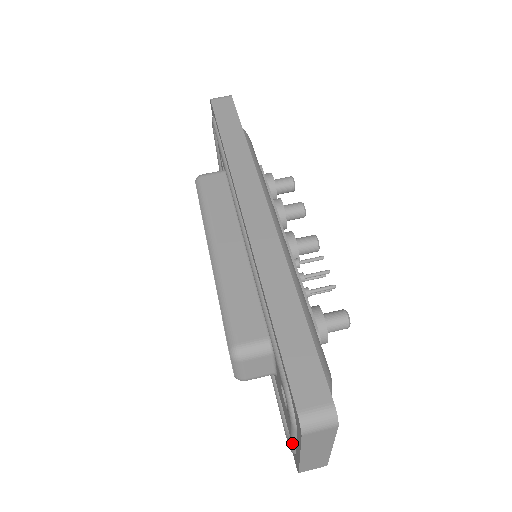
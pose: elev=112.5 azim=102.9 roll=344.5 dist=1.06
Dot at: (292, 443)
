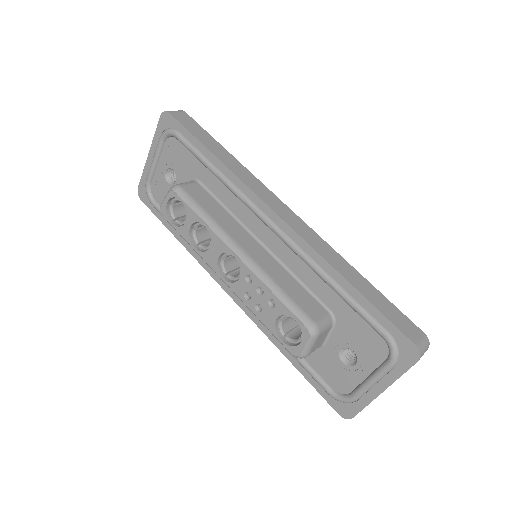
Dot at: (368, 387)
